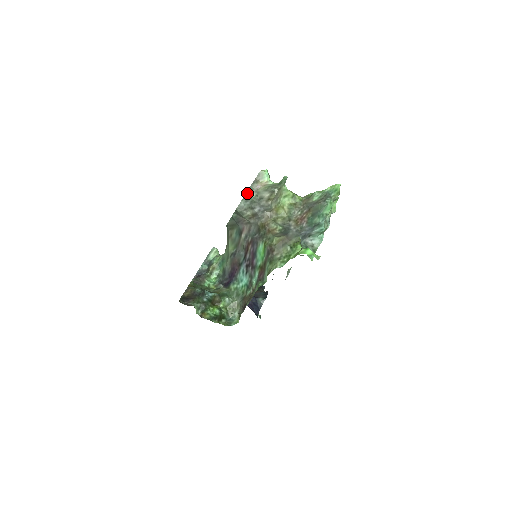
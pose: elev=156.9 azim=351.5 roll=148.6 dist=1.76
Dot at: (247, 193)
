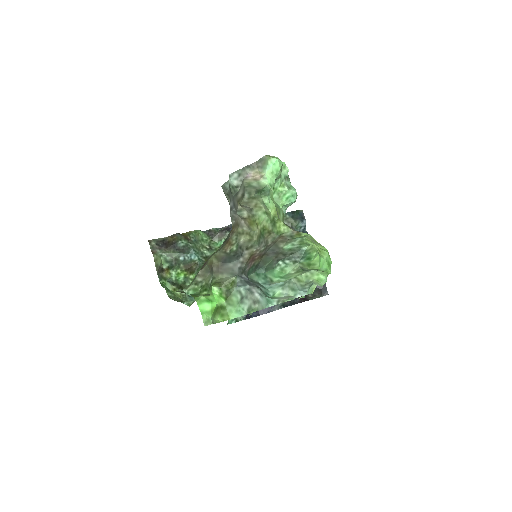
Dot at: (230, 175)
